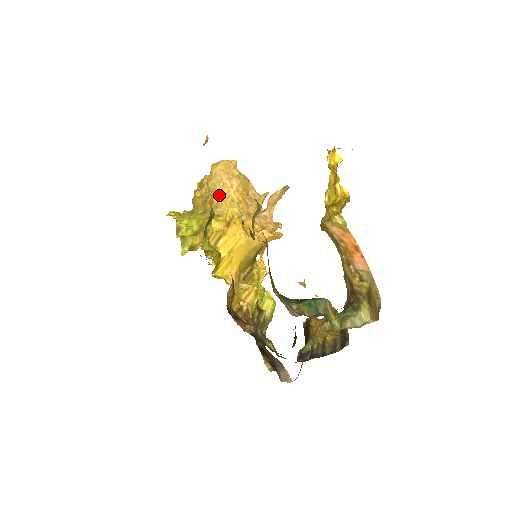
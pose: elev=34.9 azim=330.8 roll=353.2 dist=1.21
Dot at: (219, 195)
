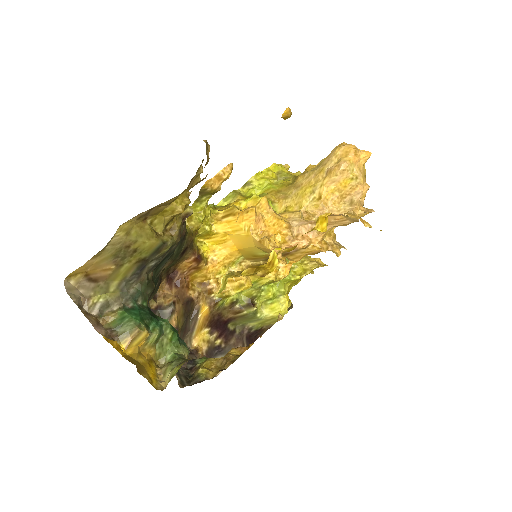
Dot at: (310, 178)
